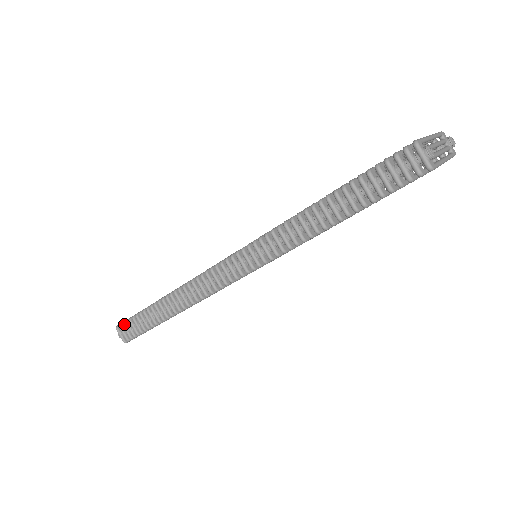
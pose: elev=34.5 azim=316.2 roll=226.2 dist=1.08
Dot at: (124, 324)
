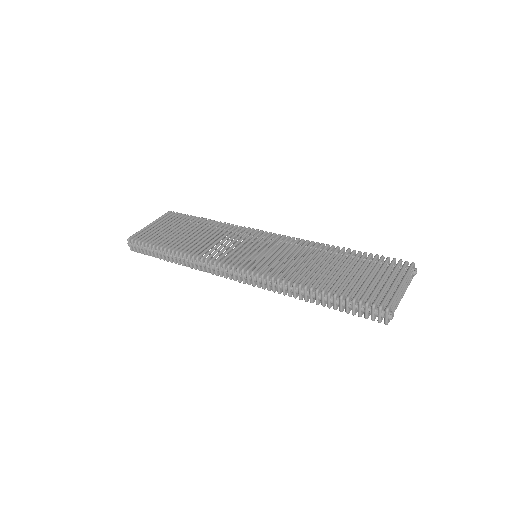
Dot at: (136, 242)
